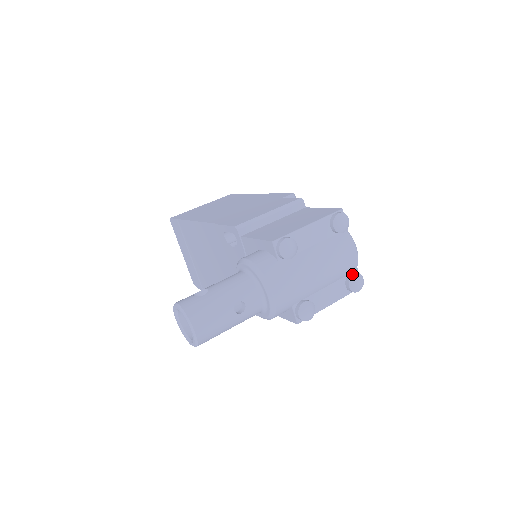
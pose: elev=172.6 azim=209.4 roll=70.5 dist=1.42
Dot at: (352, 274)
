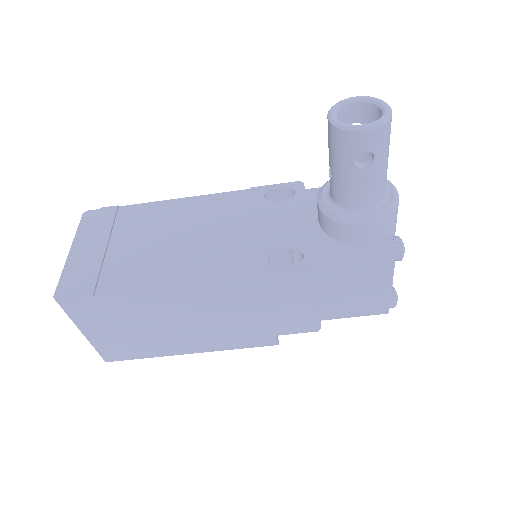
Dot at: occluded
